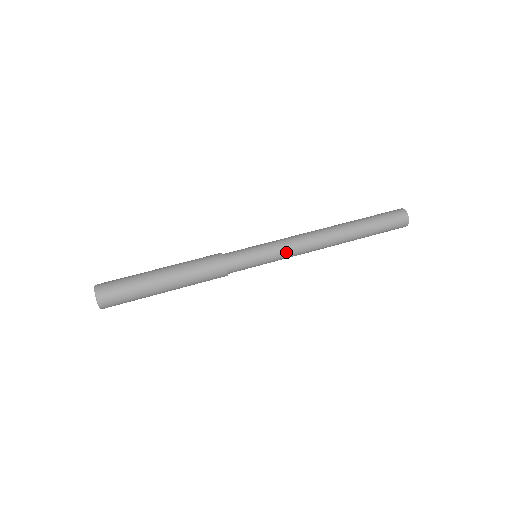
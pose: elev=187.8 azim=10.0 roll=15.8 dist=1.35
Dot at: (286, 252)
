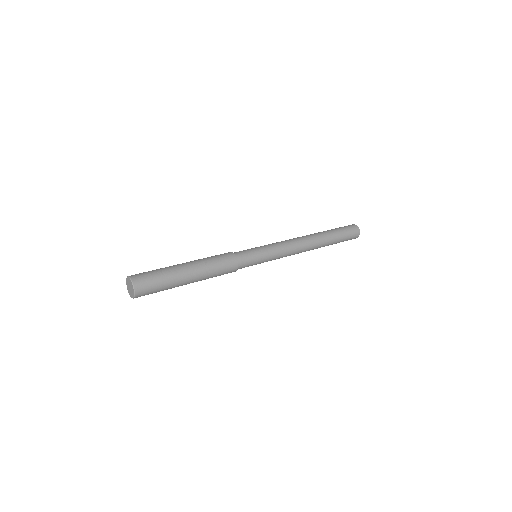
Dot at: (280, 256)
